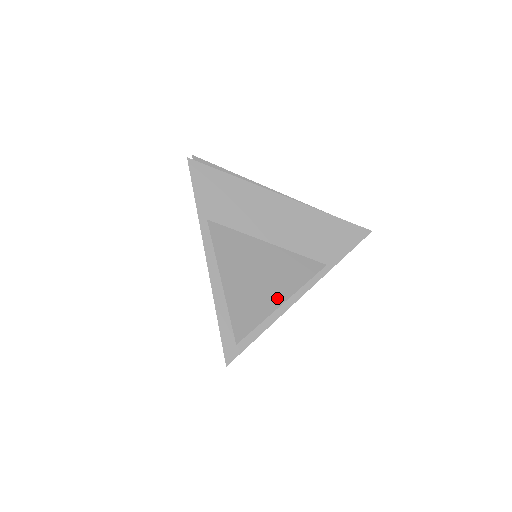
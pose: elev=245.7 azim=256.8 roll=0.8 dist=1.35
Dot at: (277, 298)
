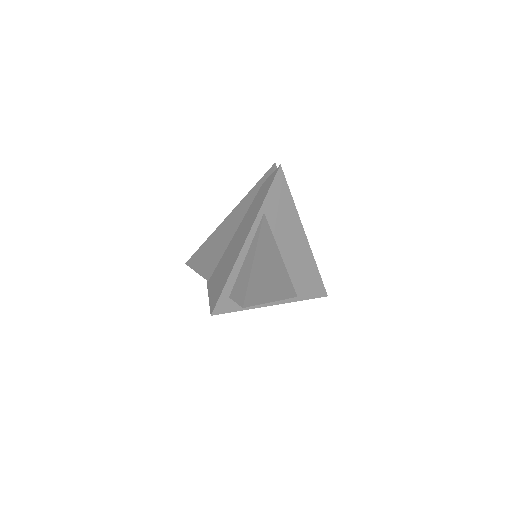
Dot at: (271, 296)
